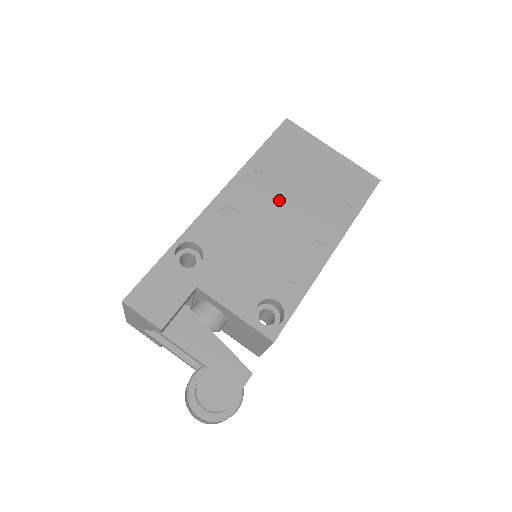
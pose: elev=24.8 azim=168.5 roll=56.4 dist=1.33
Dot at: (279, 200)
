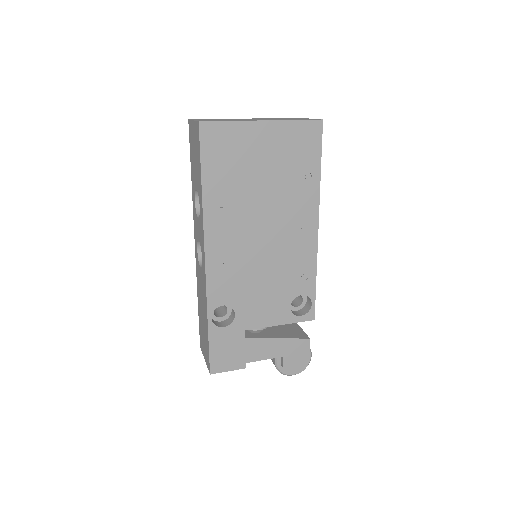
Dot at: (252, 220)
